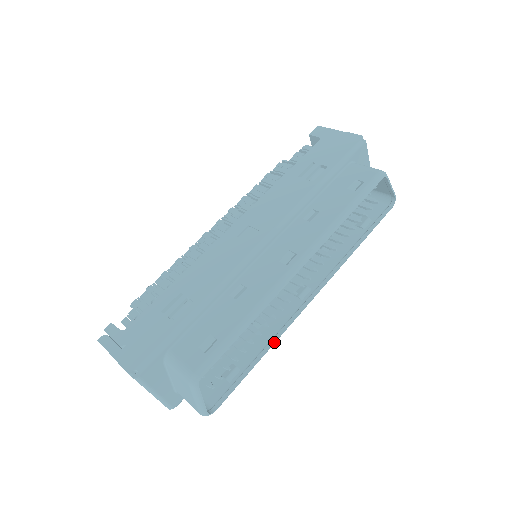
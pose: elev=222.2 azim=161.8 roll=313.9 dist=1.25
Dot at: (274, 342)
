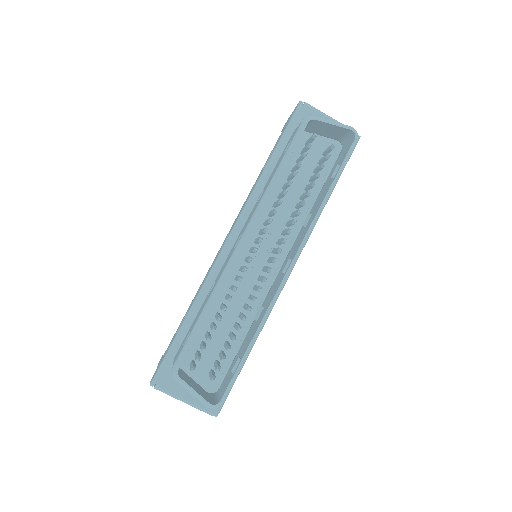
Dot at: (260, 322)
